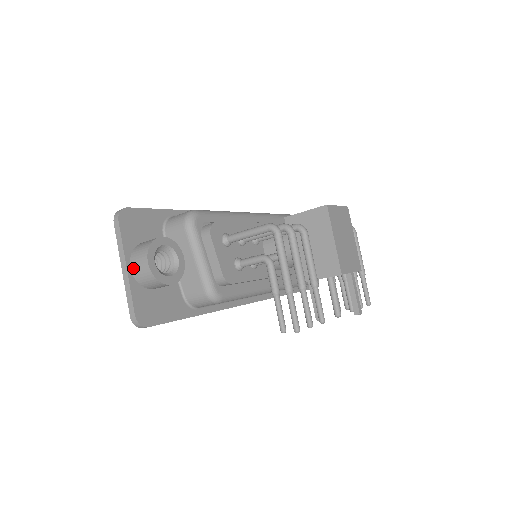
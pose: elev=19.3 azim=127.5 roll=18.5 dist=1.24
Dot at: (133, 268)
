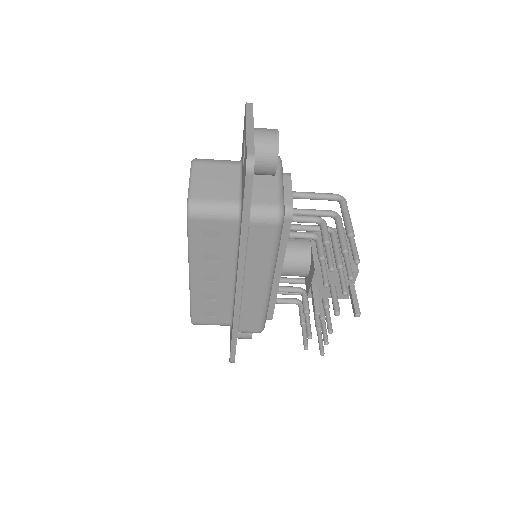
Dot at: (257, 132)
